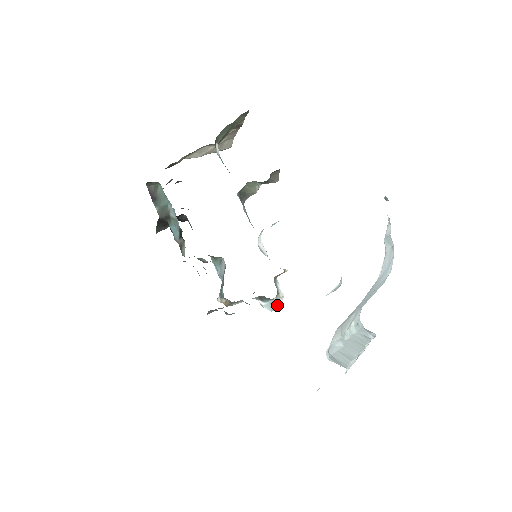
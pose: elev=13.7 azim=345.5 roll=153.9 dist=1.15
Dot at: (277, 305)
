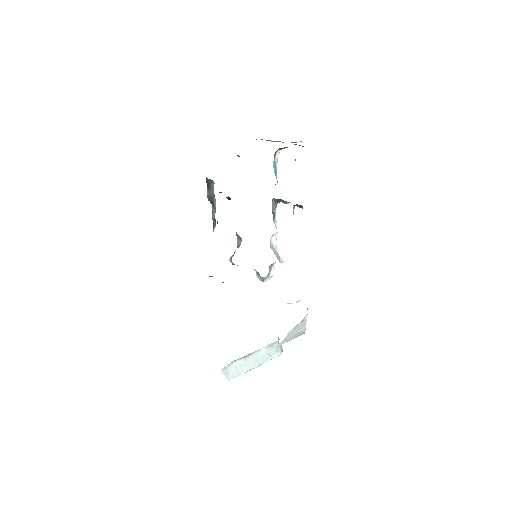
Dot at: (265, 280)
